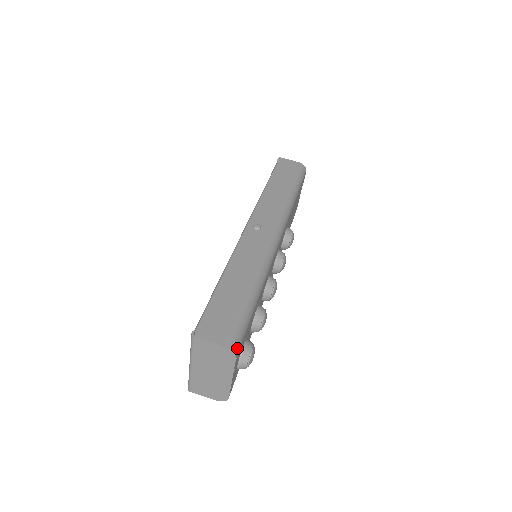
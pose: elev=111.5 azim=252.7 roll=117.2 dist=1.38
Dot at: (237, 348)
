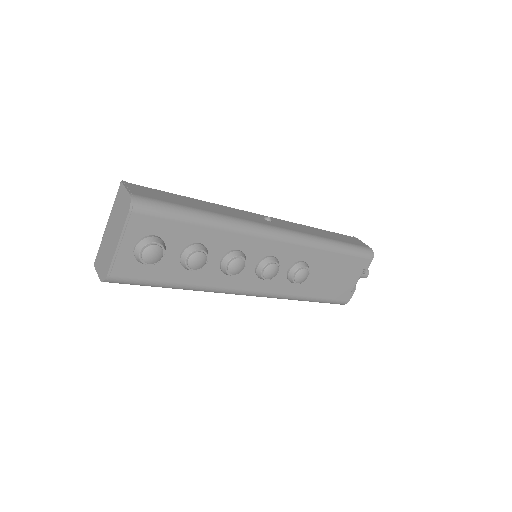
Dot at: (138, 206)
